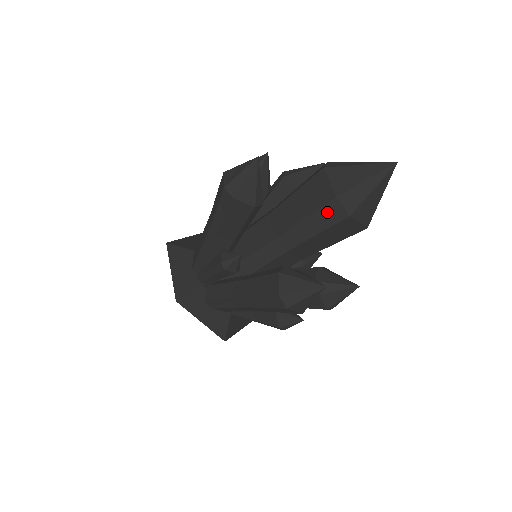
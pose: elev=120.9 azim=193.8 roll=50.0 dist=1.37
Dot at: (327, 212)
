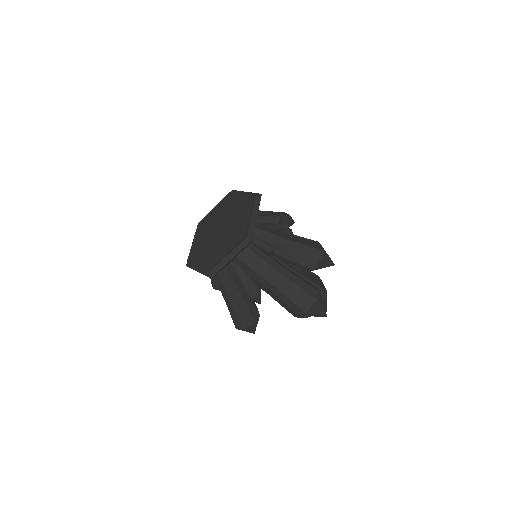
Dot at: occluded
